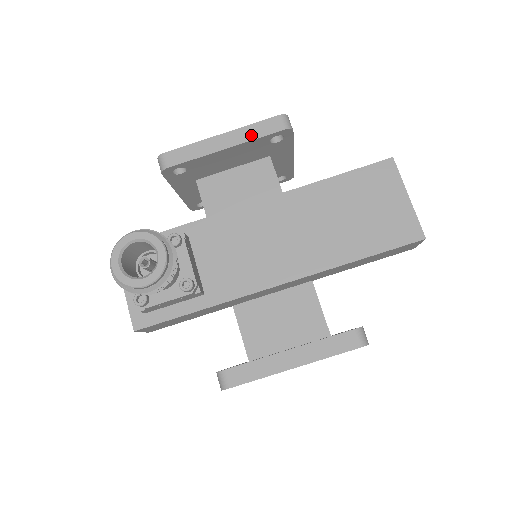
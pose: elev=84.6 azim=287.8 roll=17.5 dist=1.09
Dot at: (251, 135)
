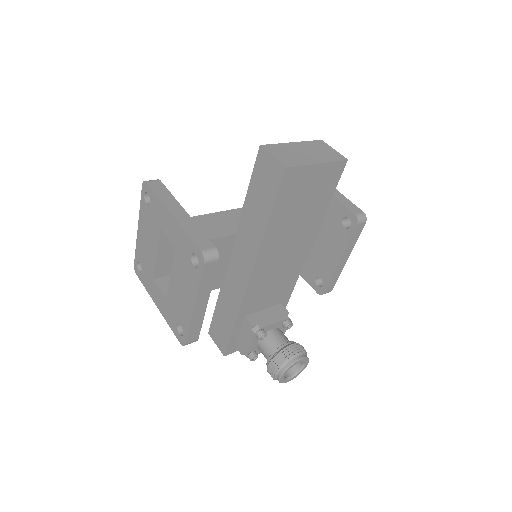
Dot at: (208, 286)
